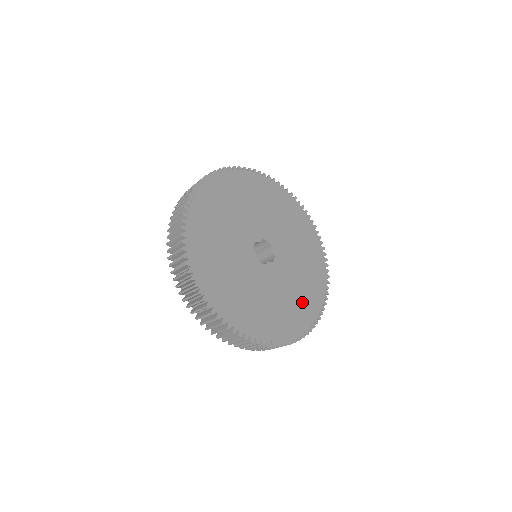
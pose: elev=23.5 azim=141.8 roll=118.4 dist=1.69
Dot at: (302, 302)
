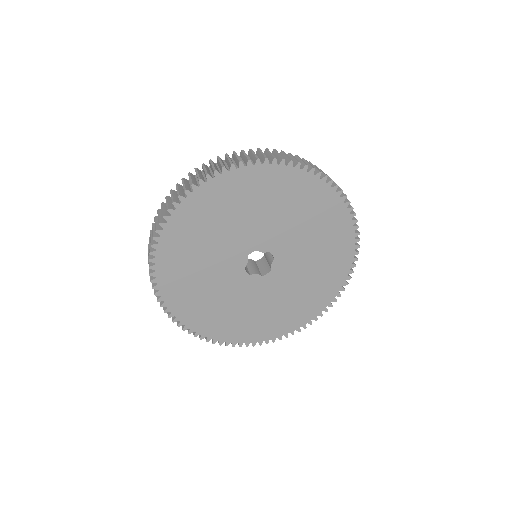
Dot at: (330, 247)
